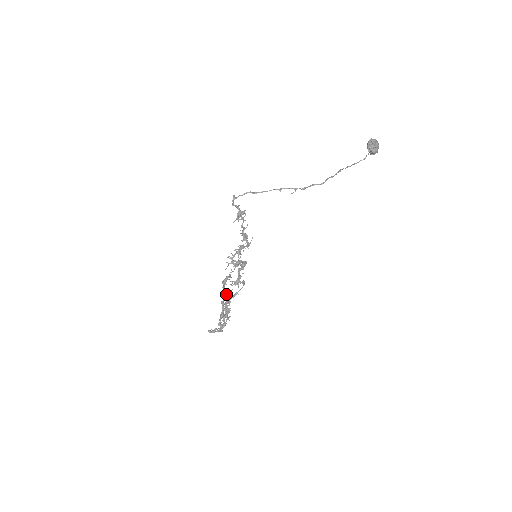
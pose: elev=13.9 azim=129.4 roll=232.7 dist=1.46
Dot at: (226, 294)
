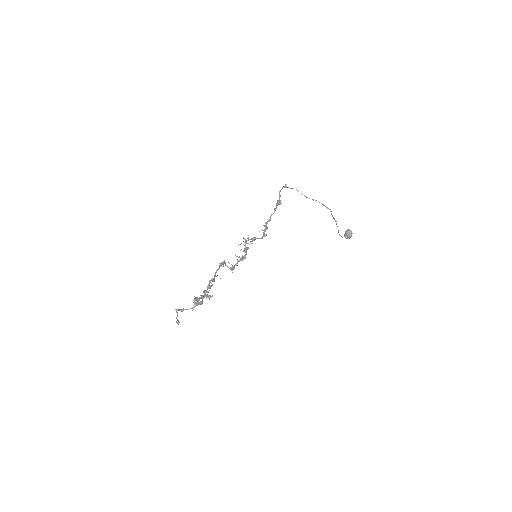
Dot at: (216, 276)
